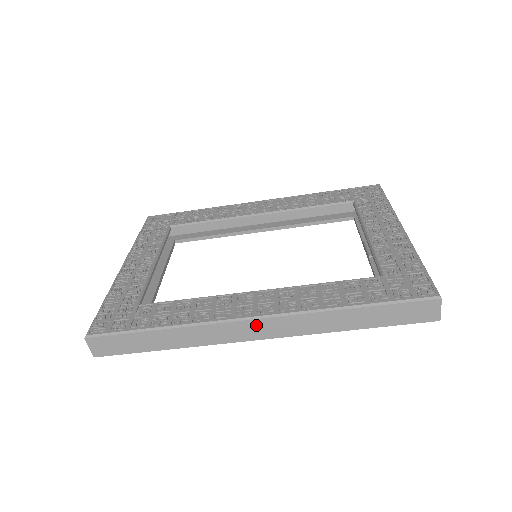
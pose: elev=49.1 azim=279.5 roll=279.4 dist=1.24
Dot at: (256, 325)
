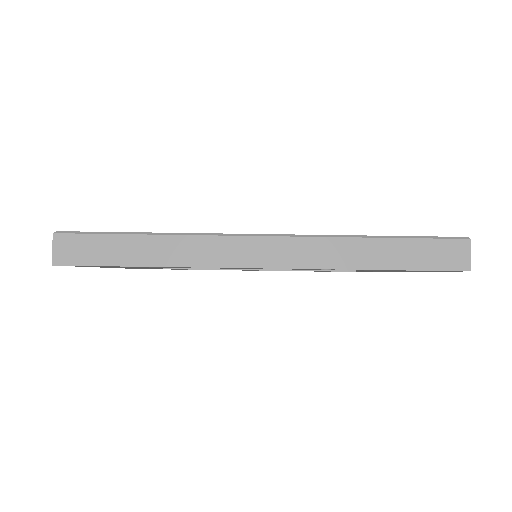
Dot at: (261, 245)
